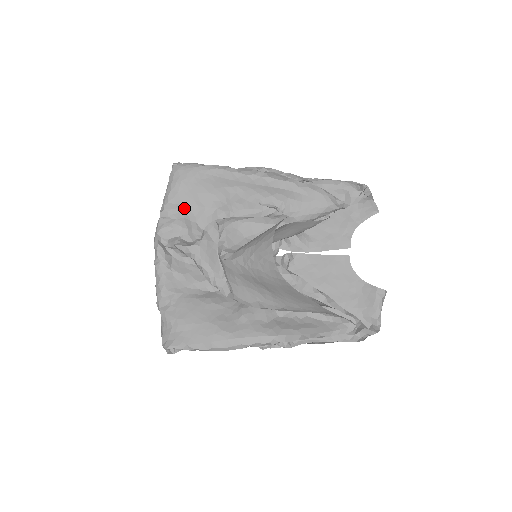
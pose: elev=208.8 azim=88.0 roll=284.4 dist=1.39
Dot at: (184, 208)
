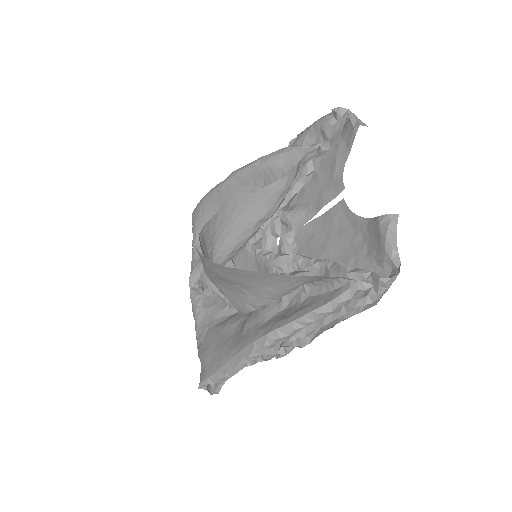
Dot at: occluded
